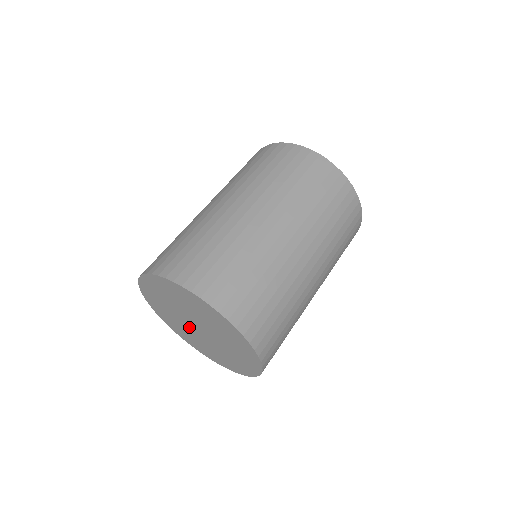
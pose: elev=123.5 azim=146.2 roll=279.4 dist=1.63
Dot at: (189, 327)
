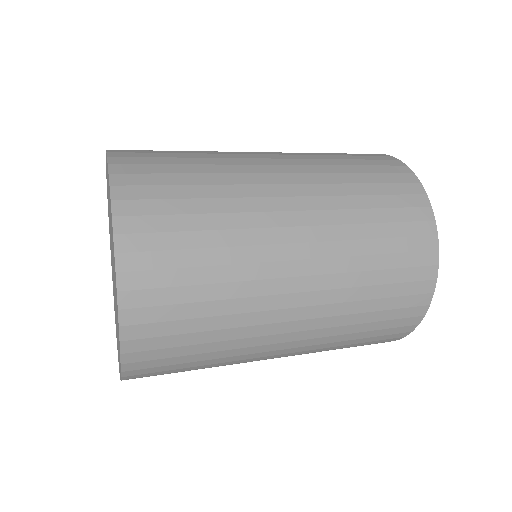
Dot at: occluded
